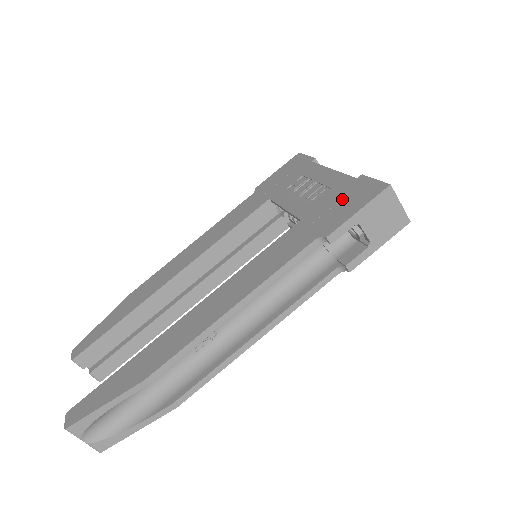
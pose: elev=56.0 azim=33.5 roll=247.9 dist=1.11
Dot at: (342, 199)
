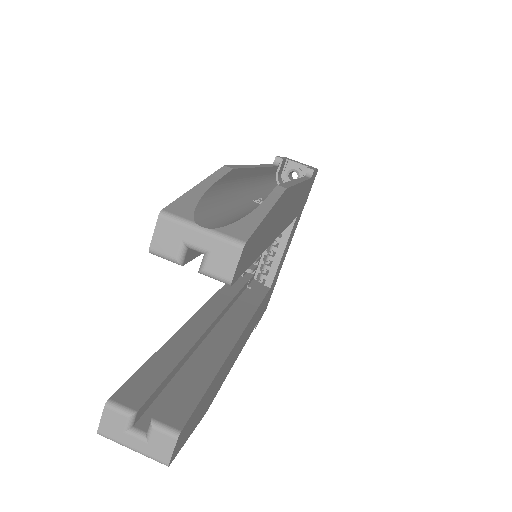
Dot at: occluded
